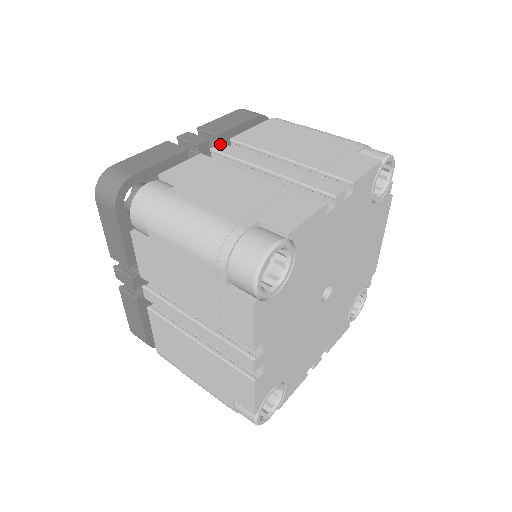
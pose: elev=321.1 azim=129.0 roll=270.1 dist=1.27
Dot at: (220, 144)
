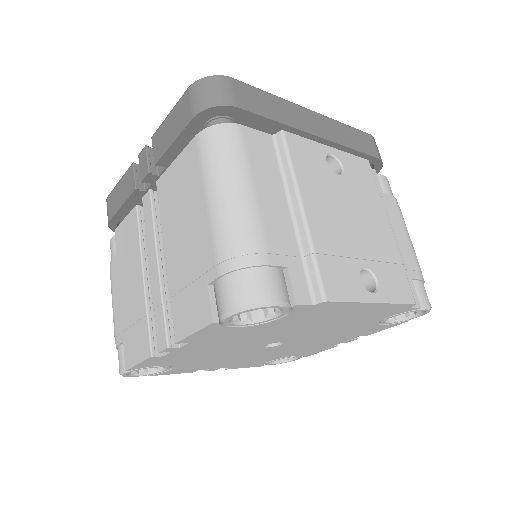
Dot at: (148, 192)
